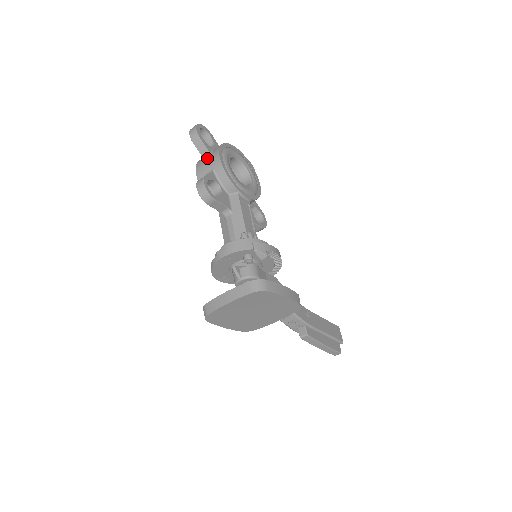
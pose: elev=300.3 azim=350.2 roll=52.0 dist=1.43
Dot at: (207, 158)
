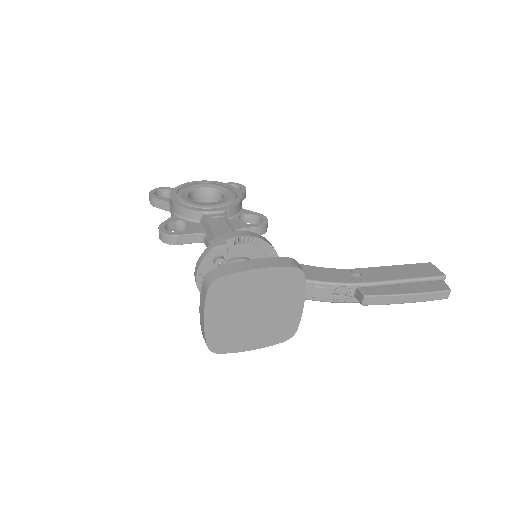
Dot at: (170, 209)
